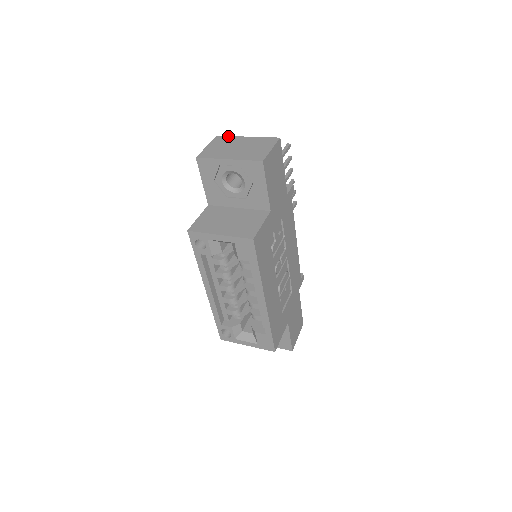
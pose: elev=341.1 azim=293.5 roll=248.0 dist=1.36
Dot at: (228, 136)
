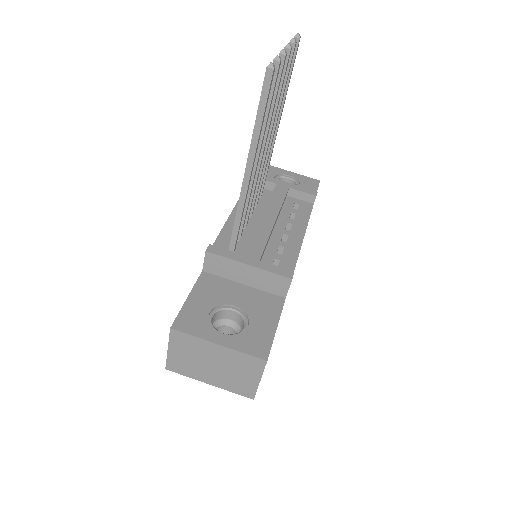
Dot at: (188, 336)
